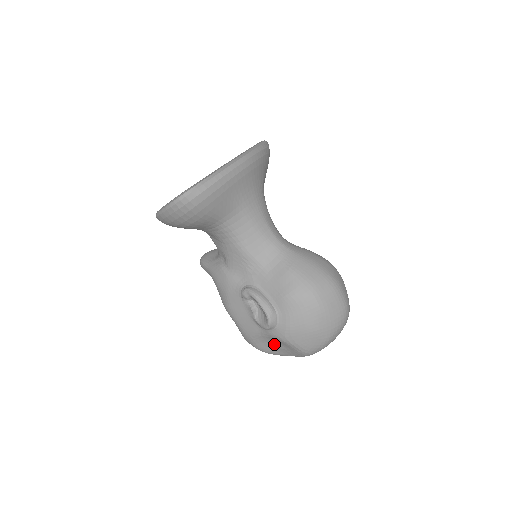
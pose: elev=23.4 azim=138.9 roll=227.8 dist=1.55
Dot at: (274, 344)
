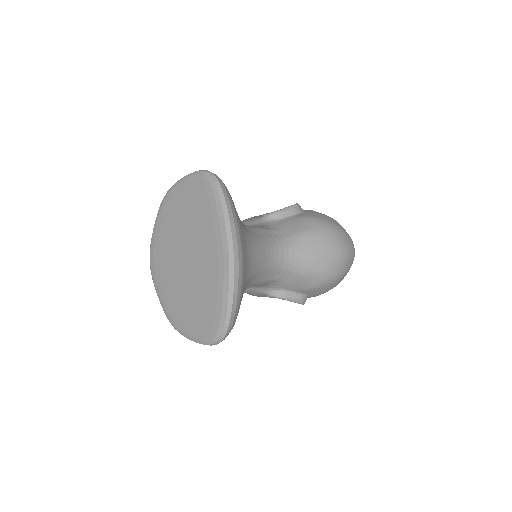
Dot at: occluded
